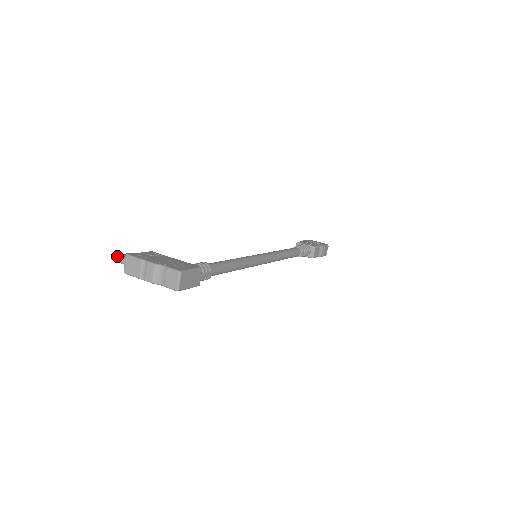
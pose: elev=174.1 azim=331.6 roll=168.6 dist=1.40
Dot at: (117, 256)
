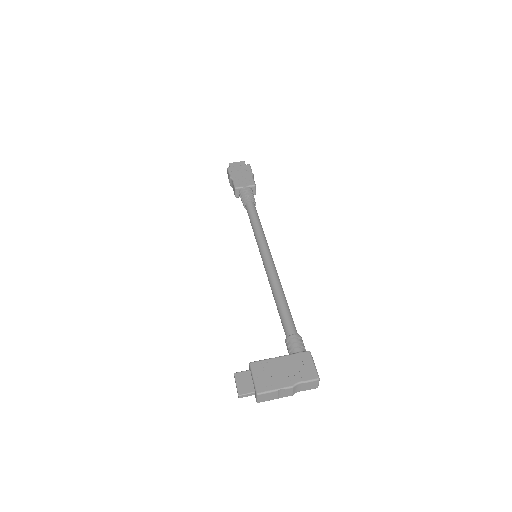
Dot at: (240, 396)
